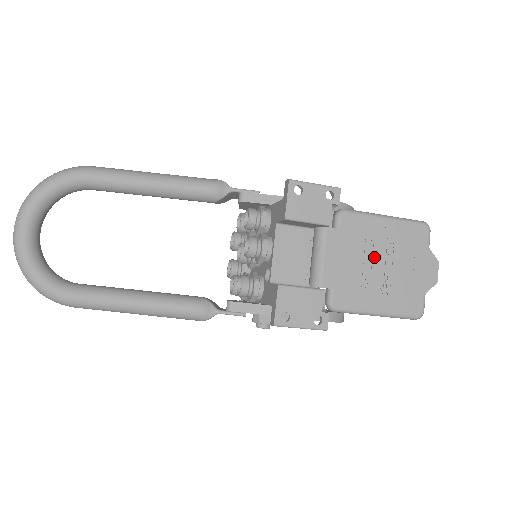
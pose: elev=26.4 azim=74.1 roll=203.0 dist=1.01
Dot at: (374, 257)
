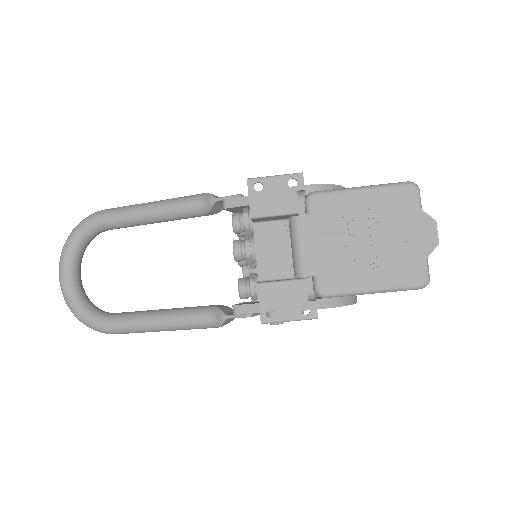
Dot at: (356, 233)
